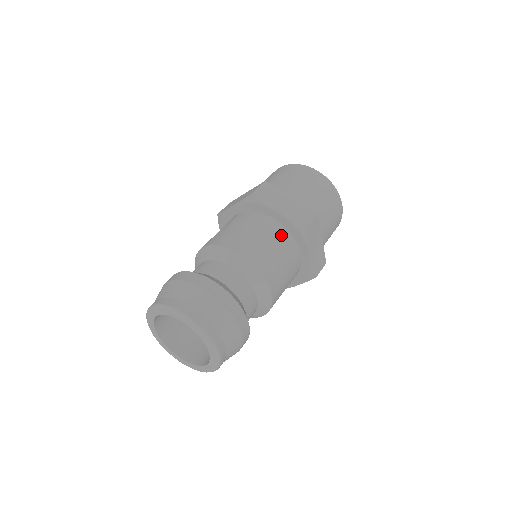
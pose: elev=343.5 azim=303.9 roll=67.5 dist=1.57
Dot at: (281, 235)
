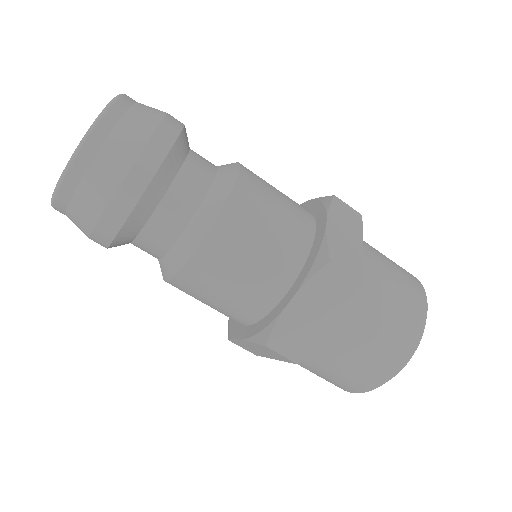
Dot at: occluded
